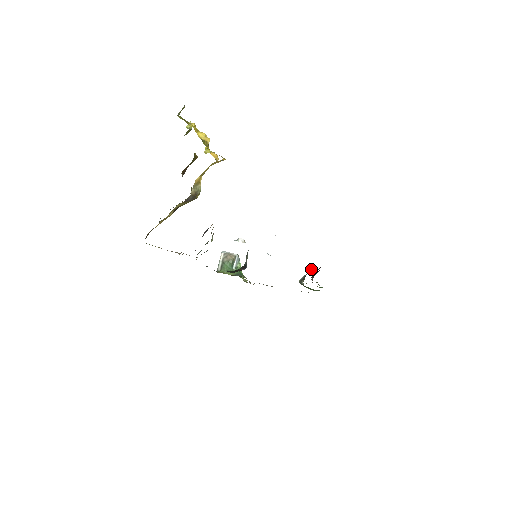
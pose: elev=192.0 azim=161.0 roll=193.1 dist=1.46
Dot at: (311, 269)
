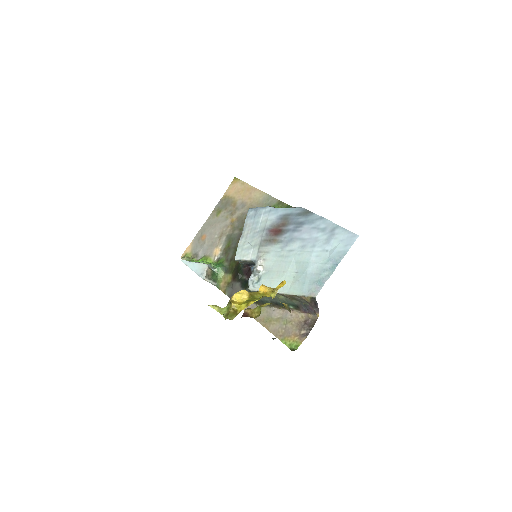
Dot at: occluded
